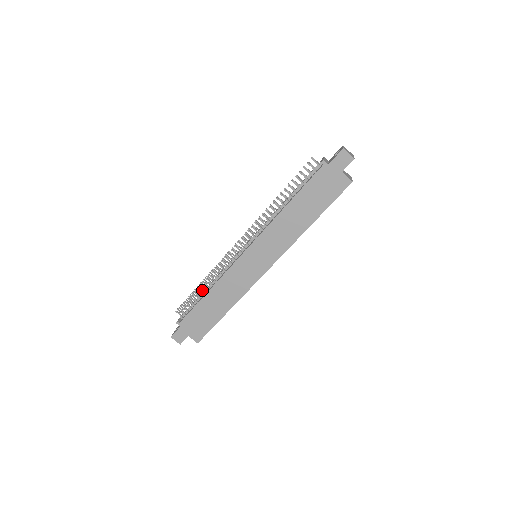
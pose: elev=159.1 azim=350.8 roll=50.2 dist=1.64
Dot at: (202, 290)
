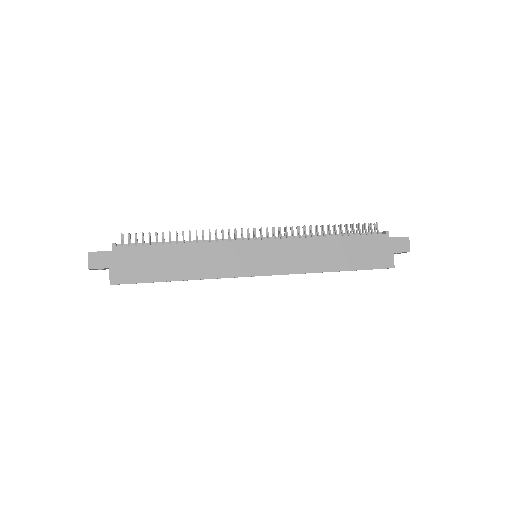
Dot at: occluded
